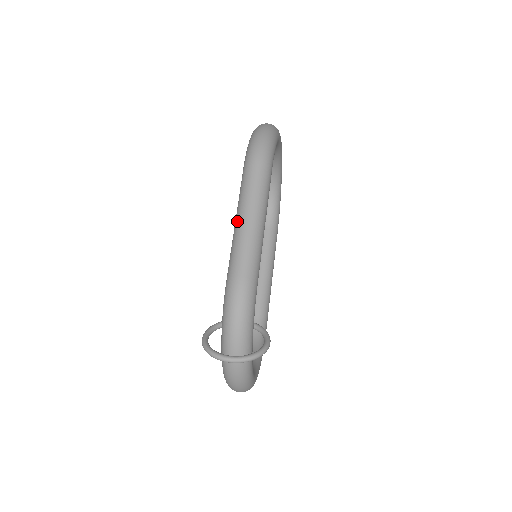
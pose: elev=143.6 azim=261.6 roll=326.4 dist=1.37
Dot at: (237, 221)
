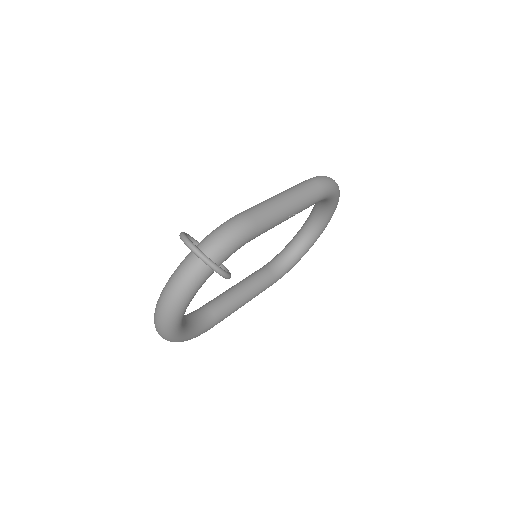
Dot at: (275, 195)
